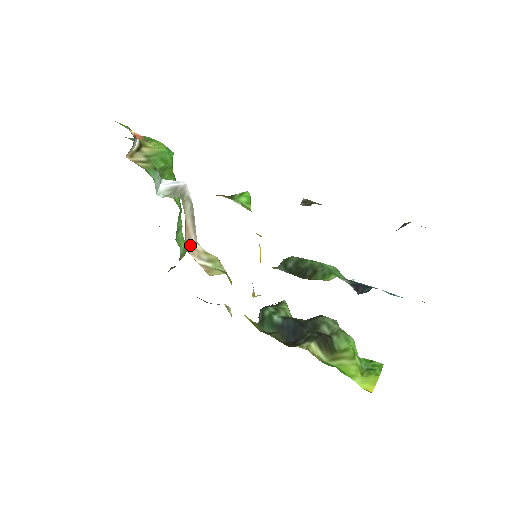
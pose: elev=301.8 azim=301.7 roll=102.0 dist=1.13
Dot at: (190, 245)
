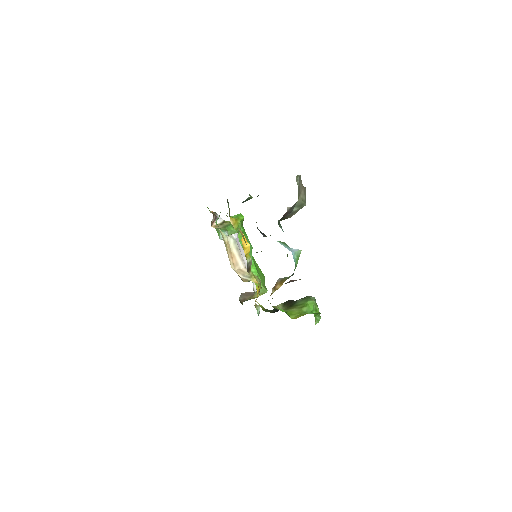
Dot at: (238, 268)
